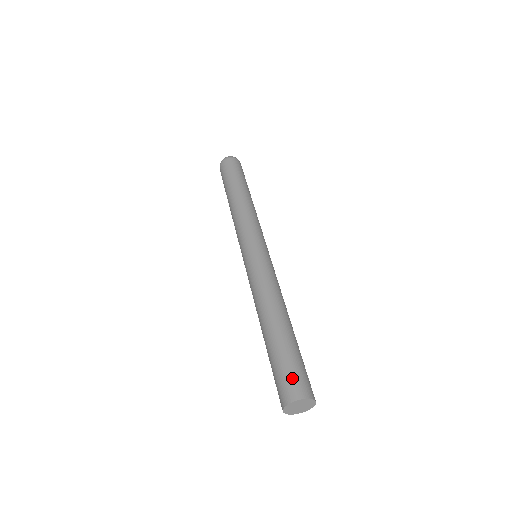
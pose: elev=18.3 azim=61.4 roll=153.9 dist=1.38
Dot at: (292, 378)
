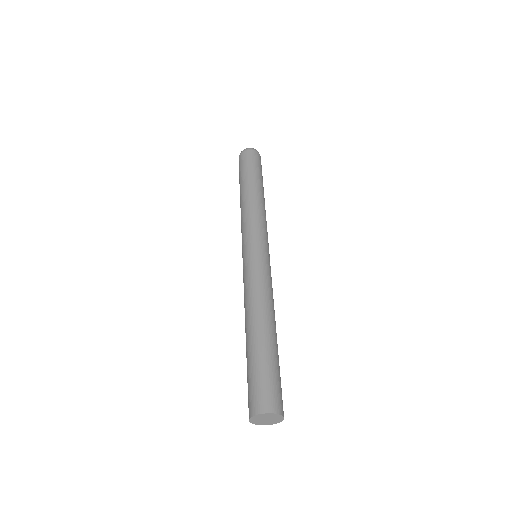
Dot at: (252, 392)
